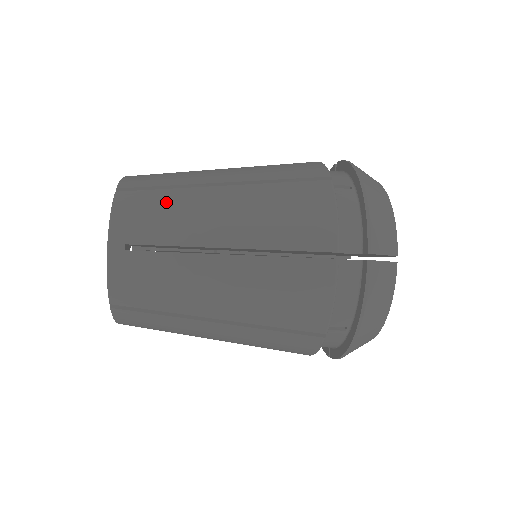
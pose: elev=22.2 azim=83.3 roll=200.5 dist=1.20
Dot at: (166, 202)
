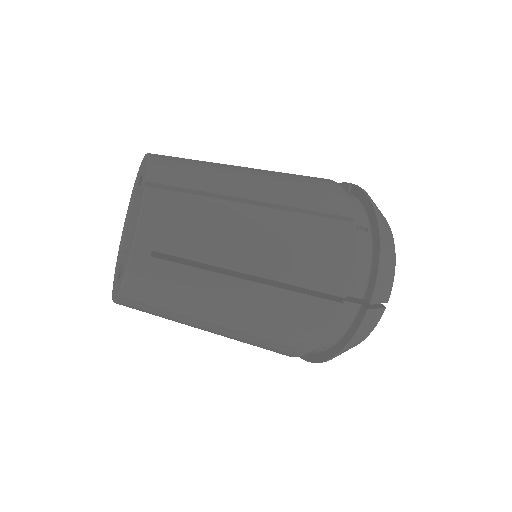
Dot at: (199, 213)
